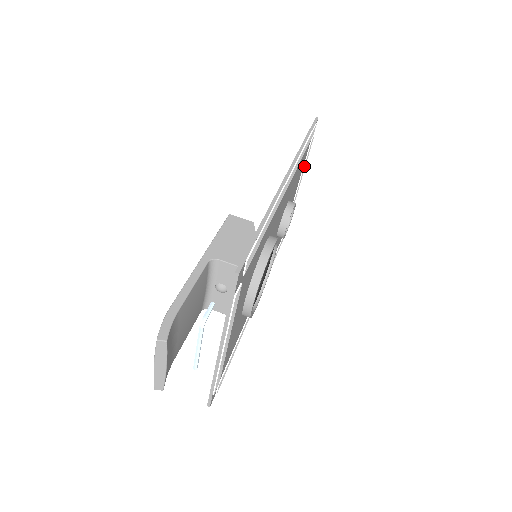
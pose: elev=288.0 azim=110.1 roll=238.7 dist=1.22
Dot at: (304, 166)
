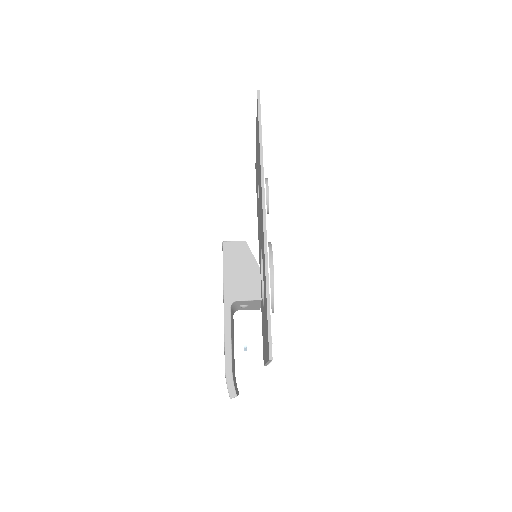
Dot at: occluded
